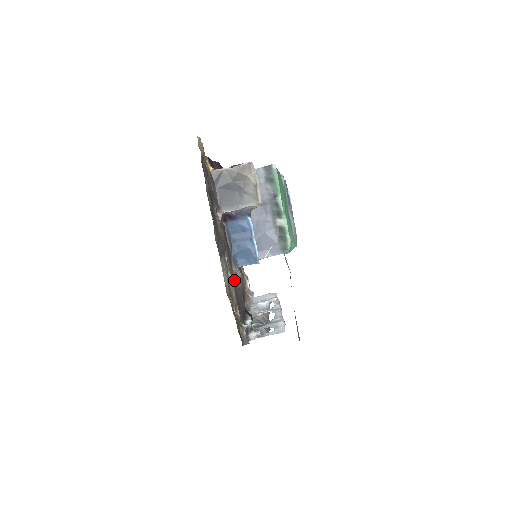
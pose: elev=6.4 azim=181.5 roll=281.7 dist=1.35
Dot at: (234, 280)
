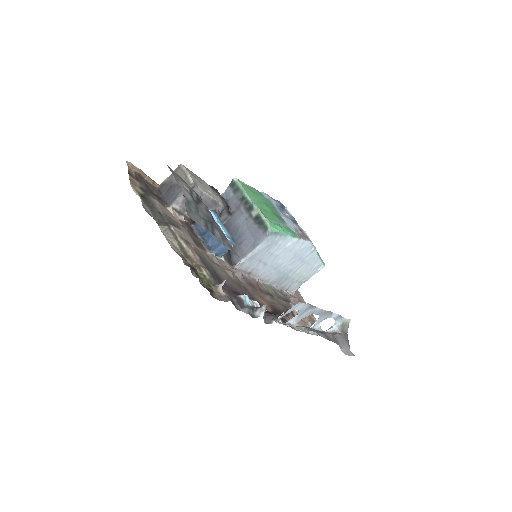
Dot at: (206, 258)
